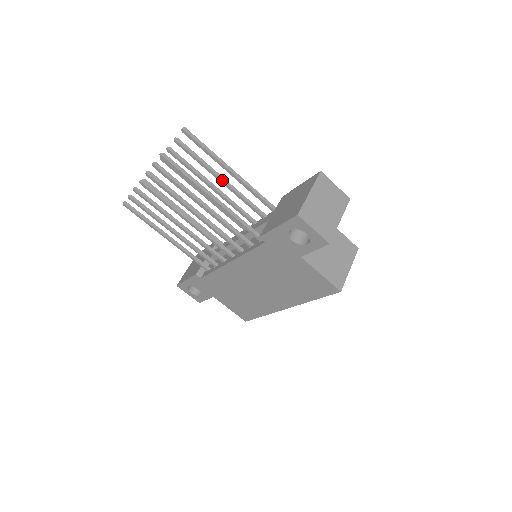
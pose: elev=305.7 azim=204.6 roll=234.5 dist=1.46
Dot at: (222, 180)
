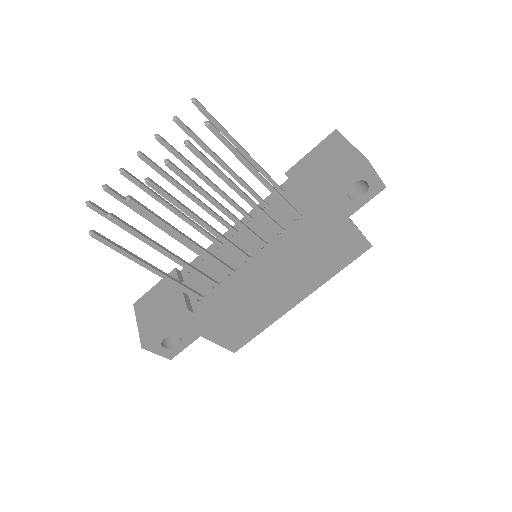
Dot at: (227, 166)
